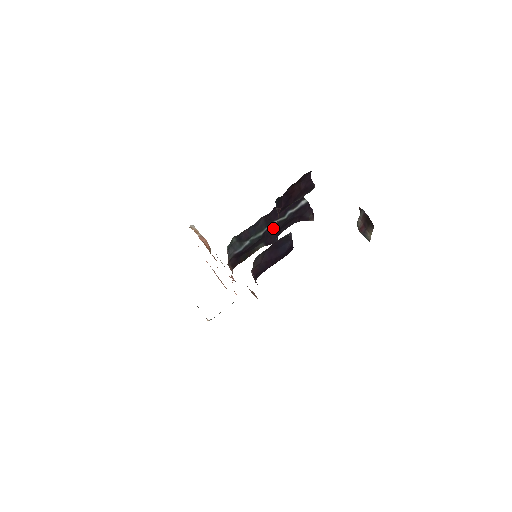
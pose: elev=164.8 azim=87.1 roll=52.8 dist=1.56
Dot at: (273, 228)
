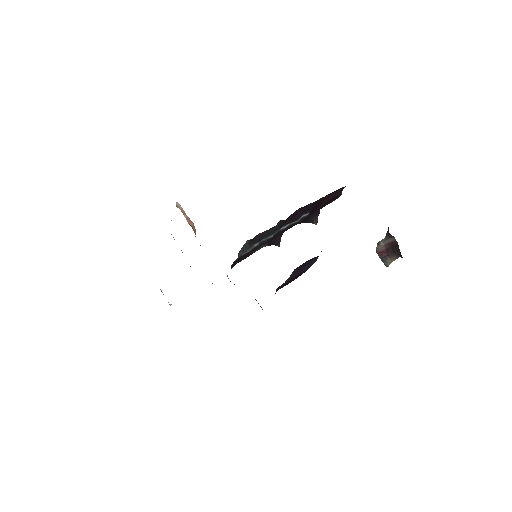
Dot at: (283, 231)
